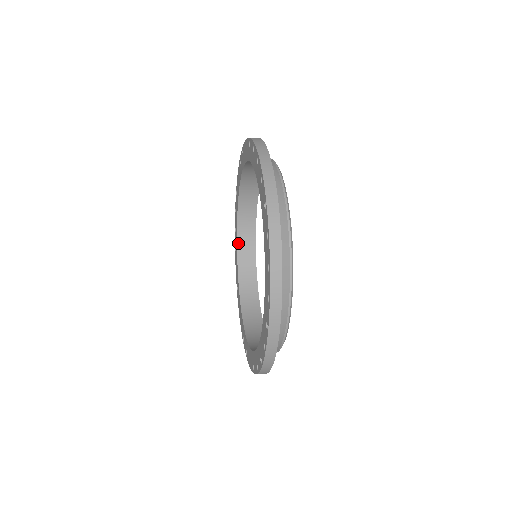
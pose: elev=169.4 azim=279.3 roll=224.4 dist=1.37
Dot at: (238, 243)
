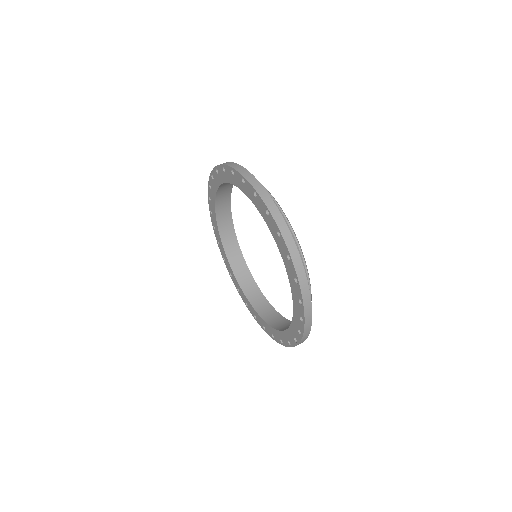
Dot at: (220, 186)
